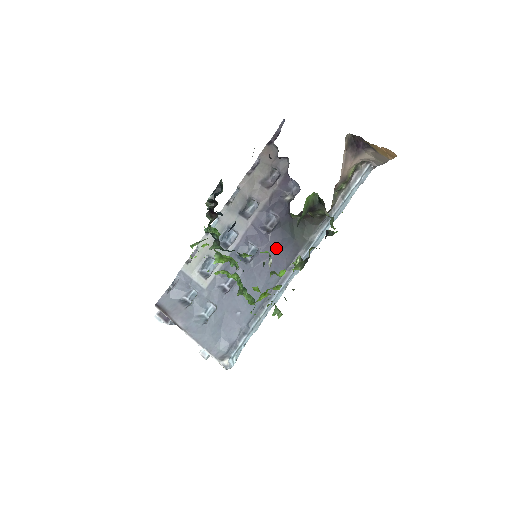
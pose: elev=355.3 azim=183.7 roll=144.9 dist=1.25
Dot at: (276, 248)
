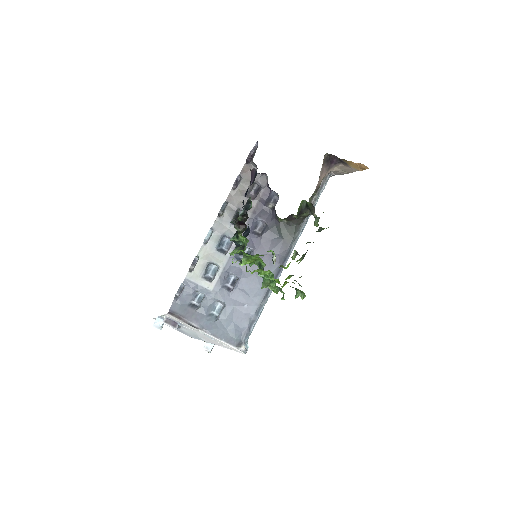
Dot at: (268, 247)
